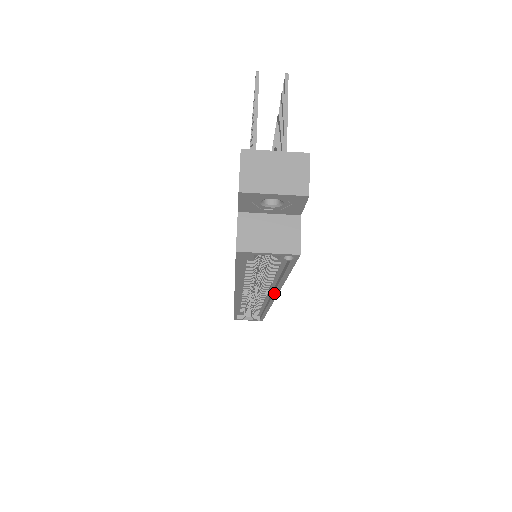
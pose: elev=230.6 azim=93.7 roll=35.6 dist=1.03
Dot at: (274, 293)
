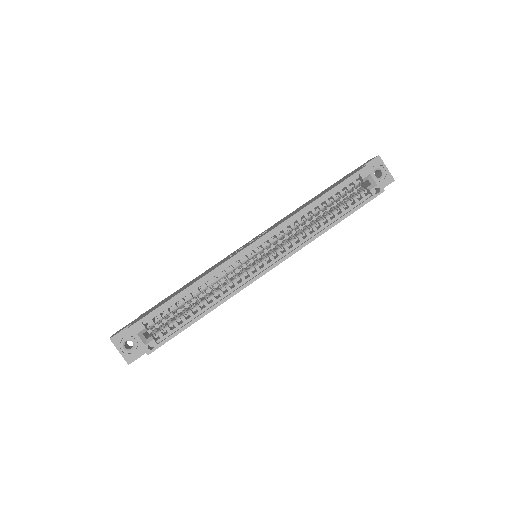
Dot at: (295, 249)
